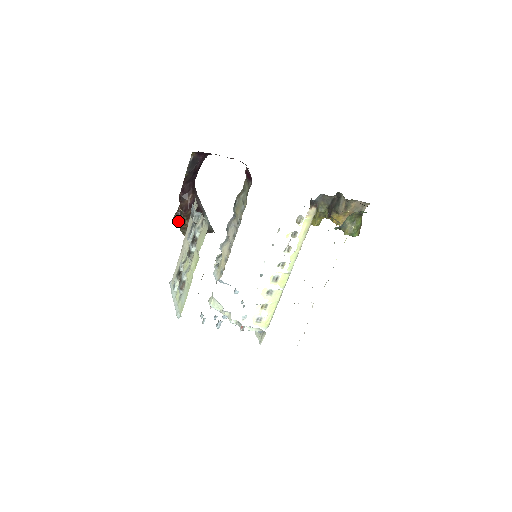
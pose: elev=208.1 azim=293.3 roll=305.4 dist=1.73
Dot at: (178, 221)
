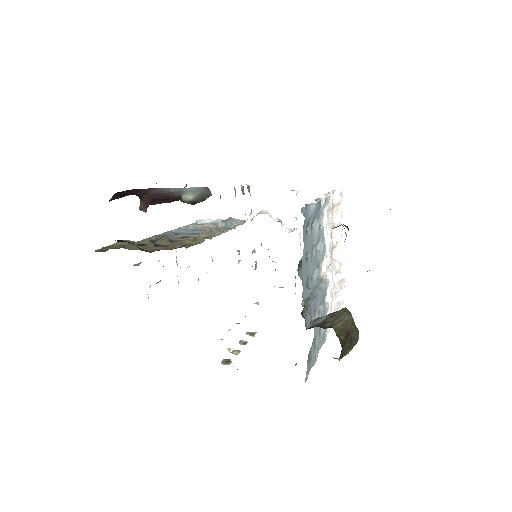
Dot at: occluded
